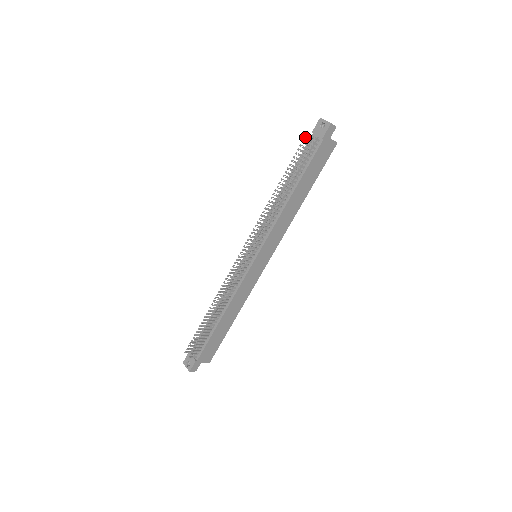
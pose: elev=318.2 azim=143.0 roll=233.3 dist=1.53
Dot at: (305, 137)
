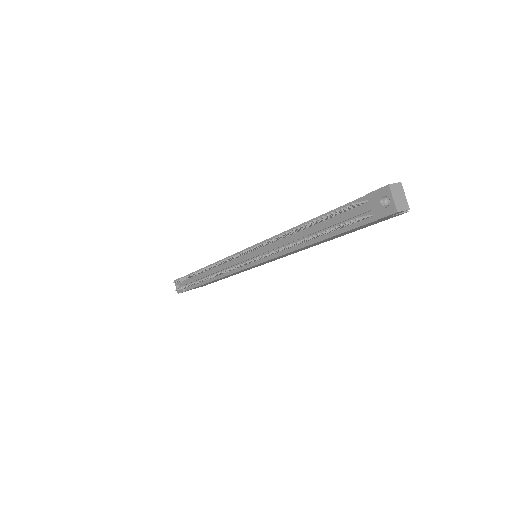
Dot at: (347, 207)
